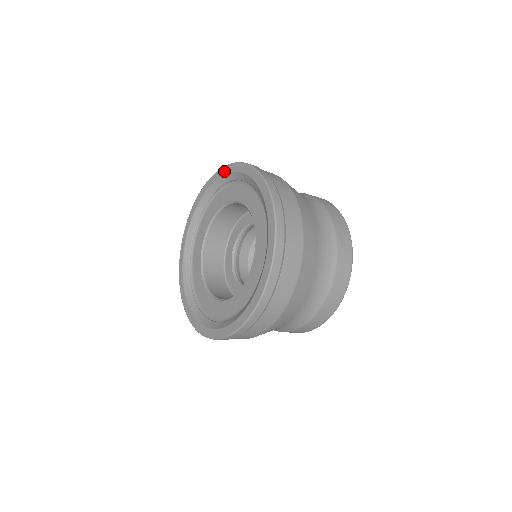
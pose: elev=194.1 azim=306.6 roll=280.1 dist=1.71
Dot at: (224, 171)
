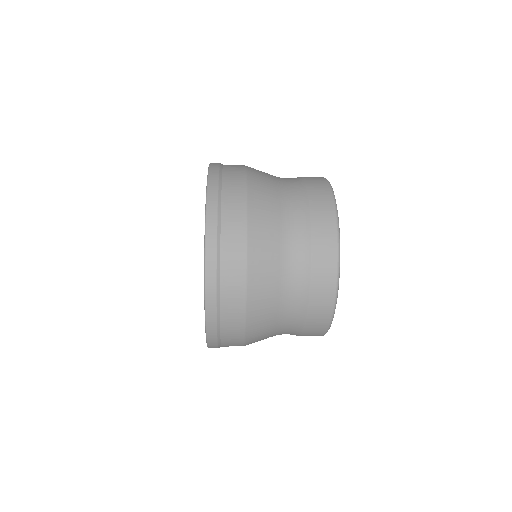
Dot at: occluded
